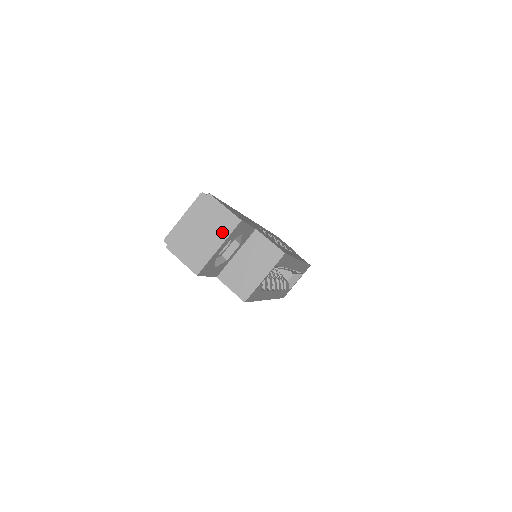
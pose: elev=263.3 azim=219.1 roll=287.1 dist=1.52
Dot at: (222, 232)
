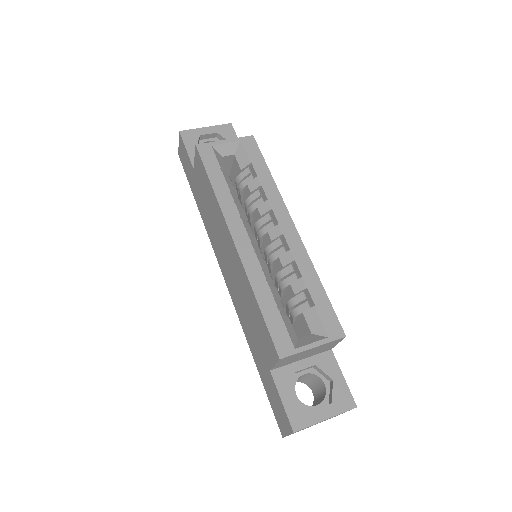
Dot at: occluded
